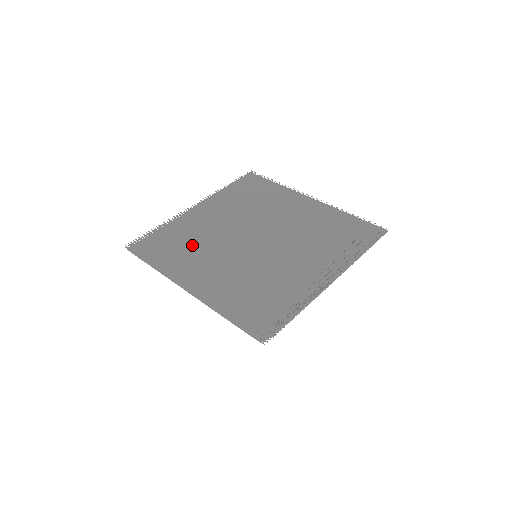
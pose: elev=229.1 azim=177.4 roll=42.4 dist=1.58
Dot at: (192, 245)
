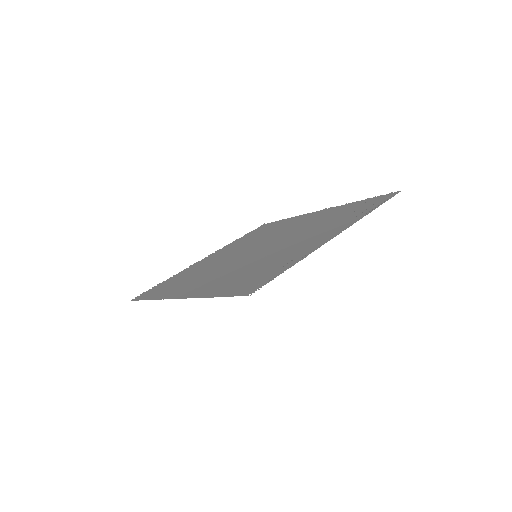
Dot at: (193, 275)
